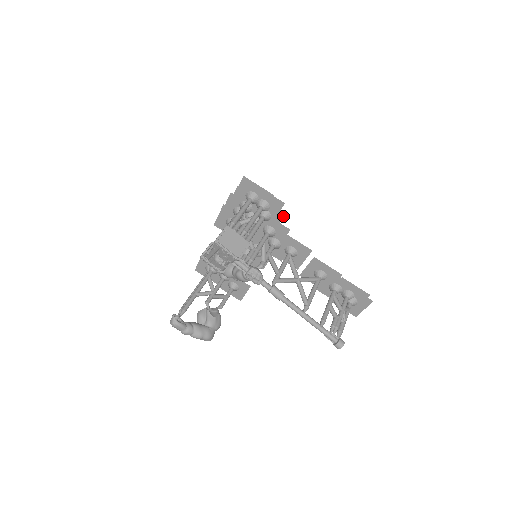
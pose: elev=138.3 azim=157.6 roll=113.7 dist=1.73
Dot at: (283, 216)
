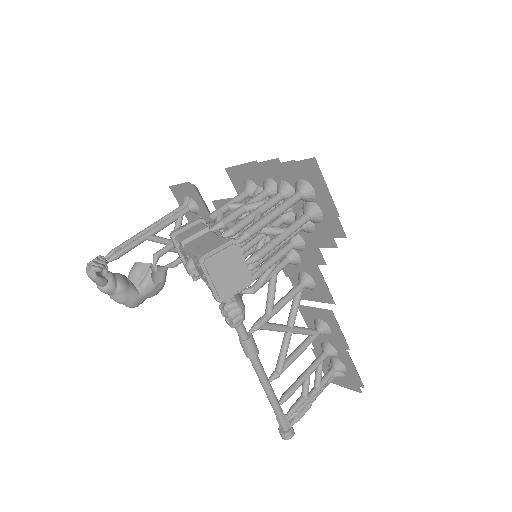
Dot at: (330, 246)
